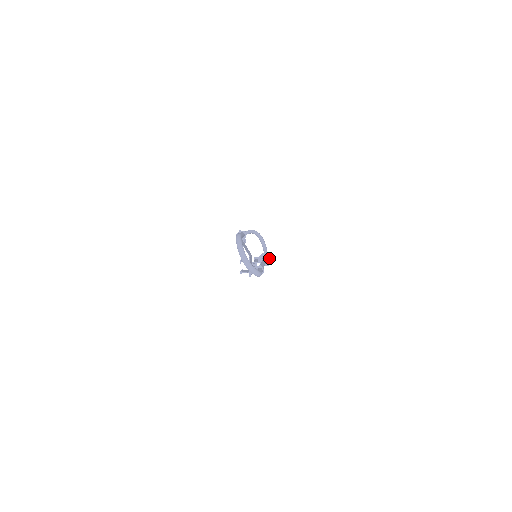
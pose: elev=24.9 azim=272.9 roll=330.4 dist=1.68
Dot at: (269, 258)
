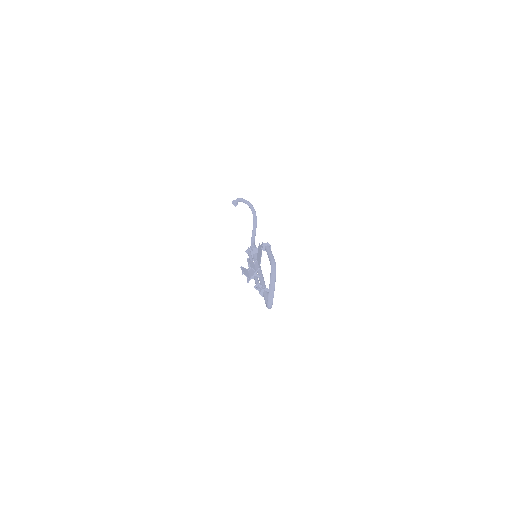
Dot at: occluded
